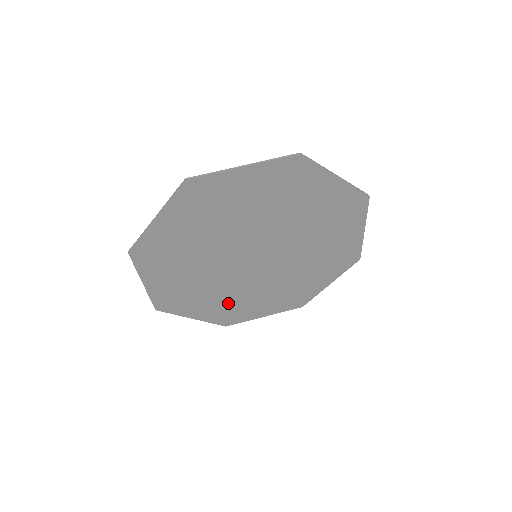
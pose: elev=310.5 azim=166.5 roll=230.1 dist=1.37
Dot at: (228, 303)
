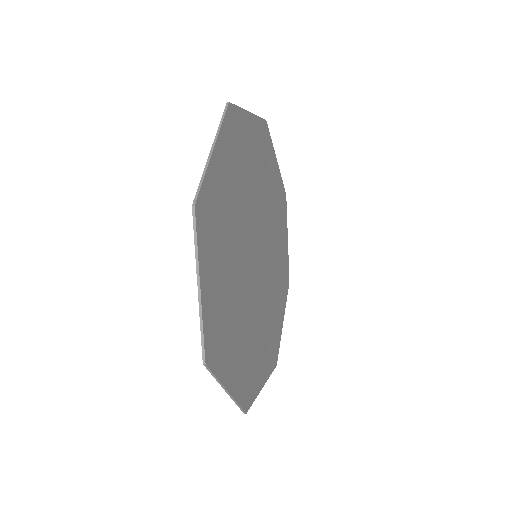
Dot at: (267, 335)
